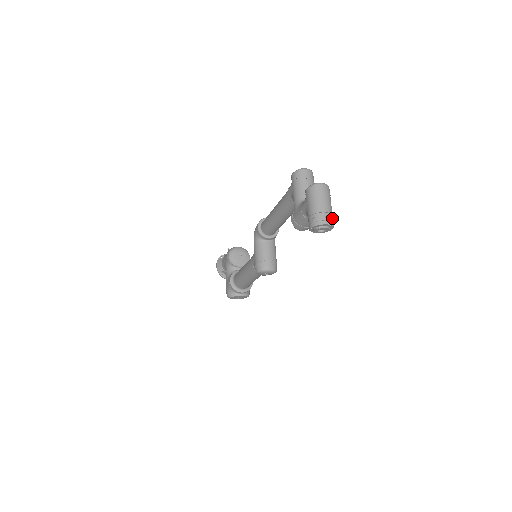
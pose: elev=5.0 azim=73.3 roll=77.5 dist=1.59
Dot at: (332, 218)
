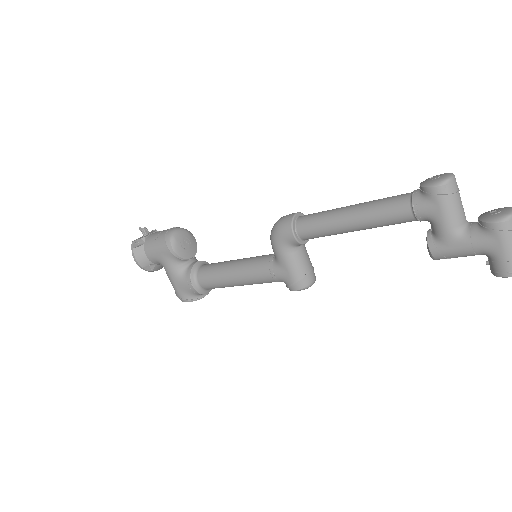
Dot at: out of frame
